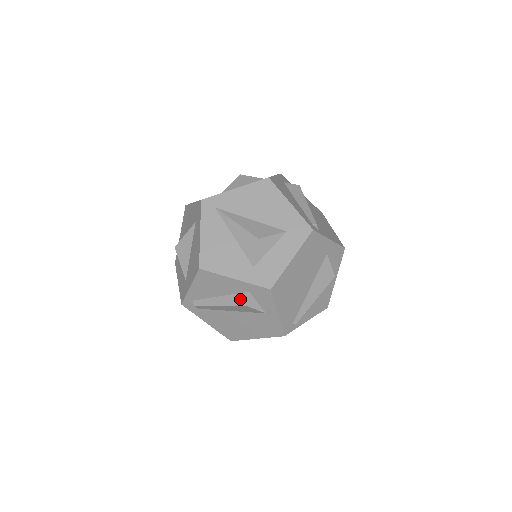
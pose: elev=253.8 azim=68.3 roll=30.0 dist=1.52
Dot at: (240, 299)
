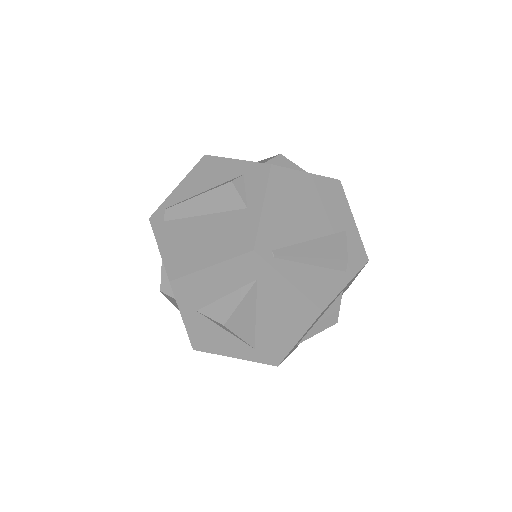
Dot at: occluded
